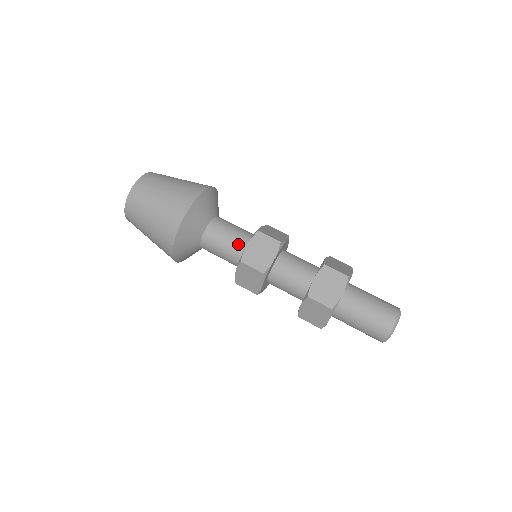
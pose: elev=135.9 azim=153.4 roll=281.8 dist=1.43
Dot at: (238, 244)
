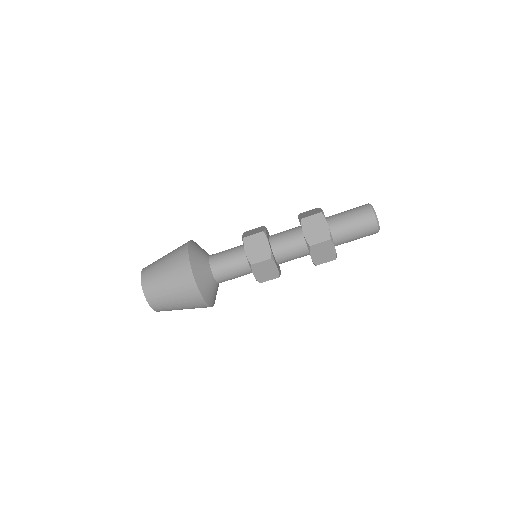
Dot at: (237, 247)
